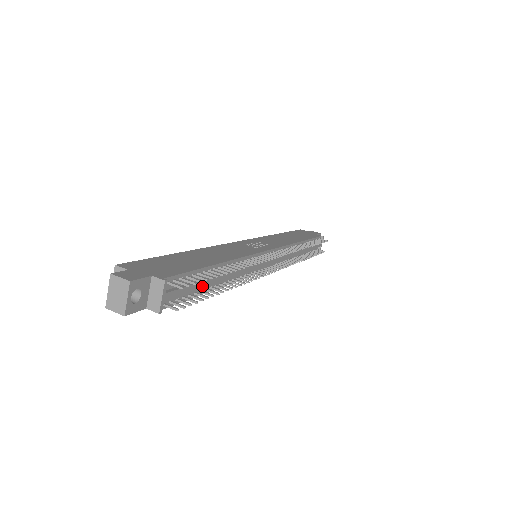
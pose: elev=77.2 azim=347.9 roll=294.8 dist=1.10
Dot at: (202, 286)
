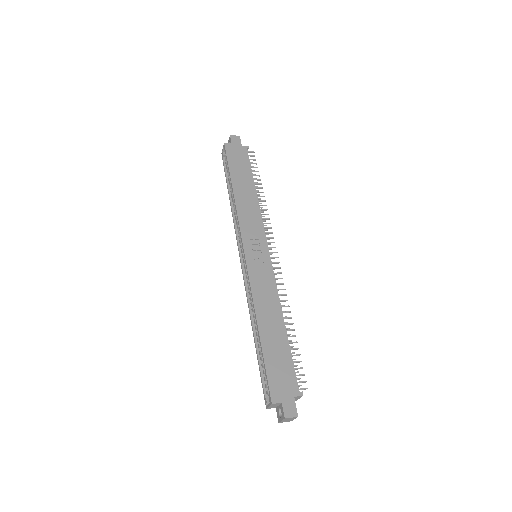
Dot at: occluded
